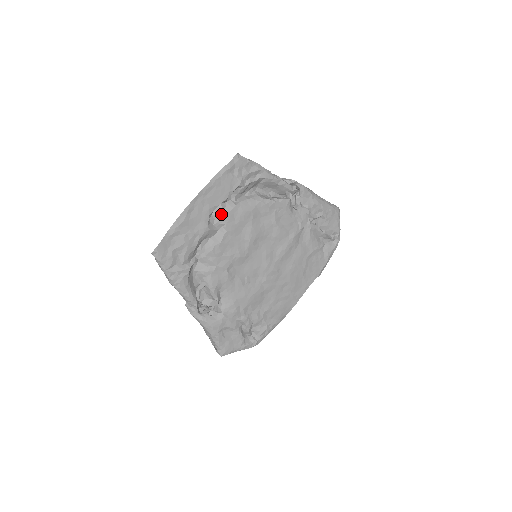
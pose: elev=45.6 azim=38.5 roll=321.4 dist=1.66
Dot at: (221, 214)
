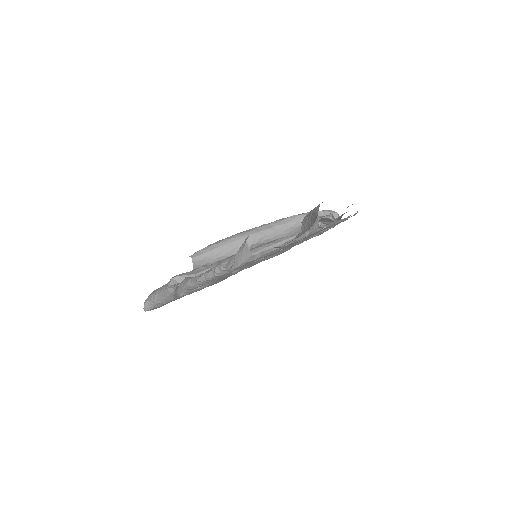
Dot at: occluded
